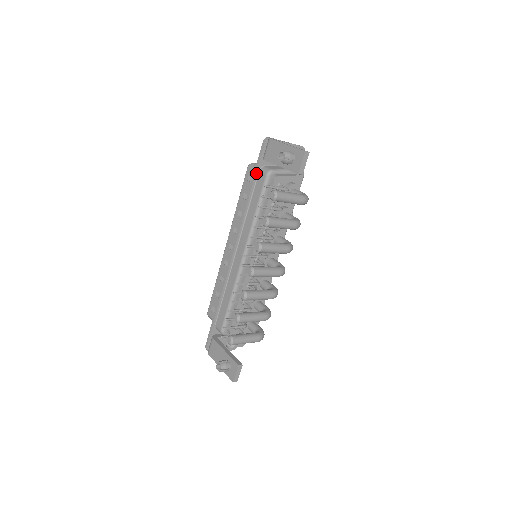
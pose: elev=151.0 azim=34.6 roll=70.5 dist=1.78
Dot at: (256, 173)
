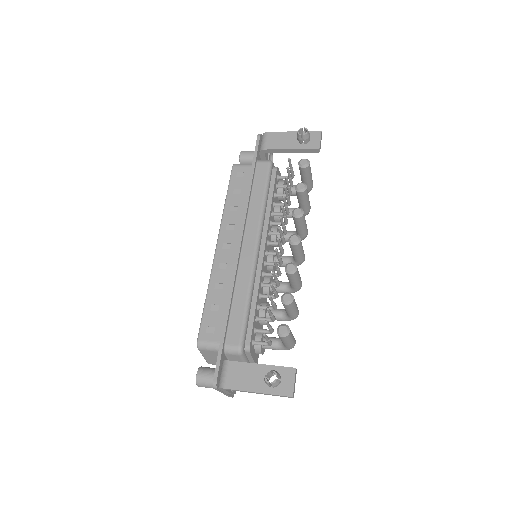
Dot at: (255, 163)
